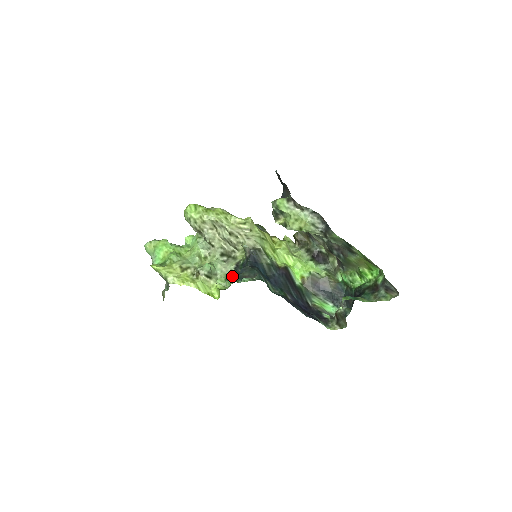
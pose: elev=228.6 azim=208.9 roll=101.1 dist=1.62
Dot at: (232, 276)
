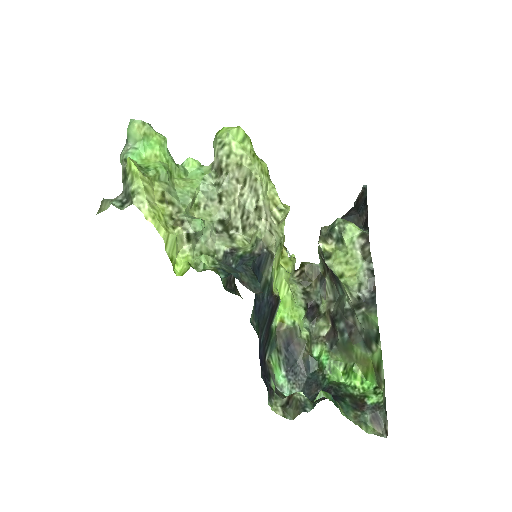
Dot at: (225, 265)
